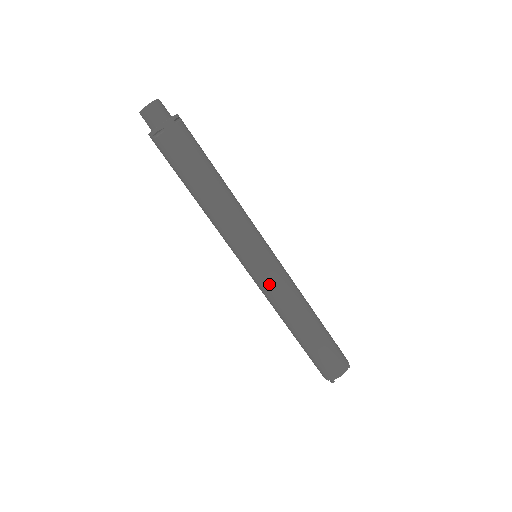
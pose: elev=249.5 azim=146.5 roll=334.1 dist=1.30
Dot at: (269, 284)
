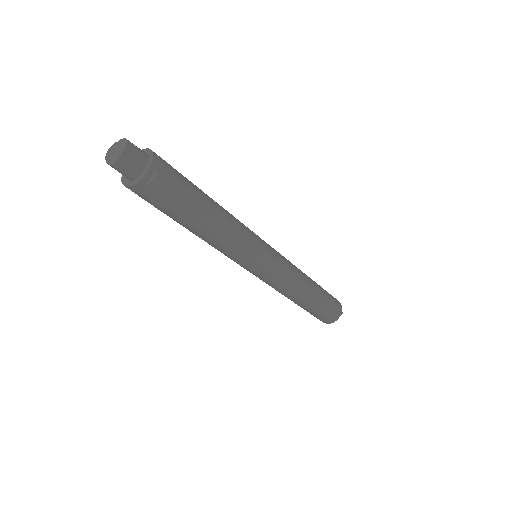
Dot at: (264, 281)
